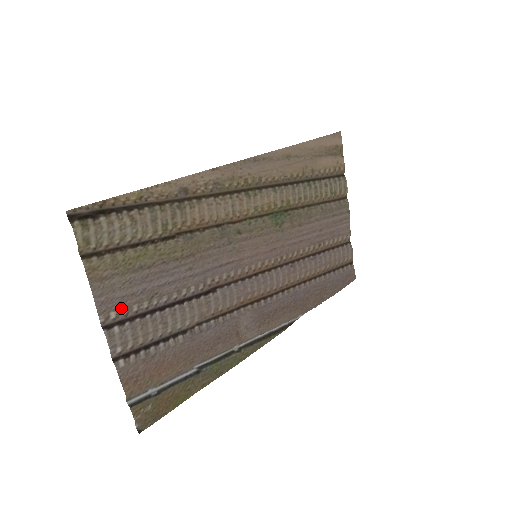
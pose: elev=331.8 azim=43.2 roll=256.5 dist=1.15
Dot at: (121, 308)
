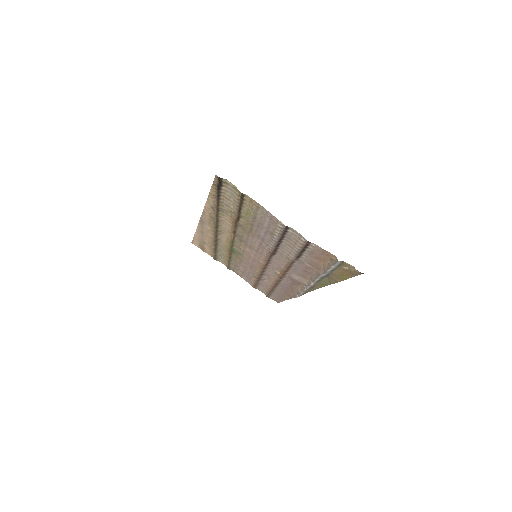
Dot at: (276, 226)
